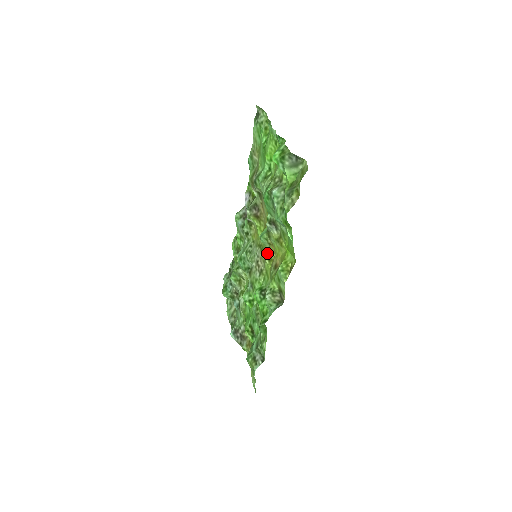
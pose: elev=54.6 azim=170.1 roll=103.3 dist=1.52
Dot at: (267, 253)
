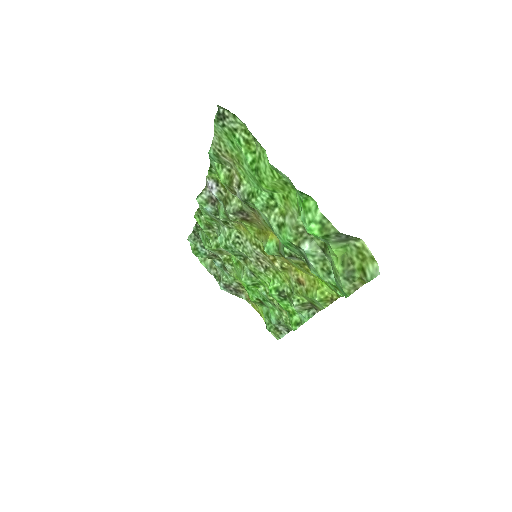
Dot at: (276, 260)
